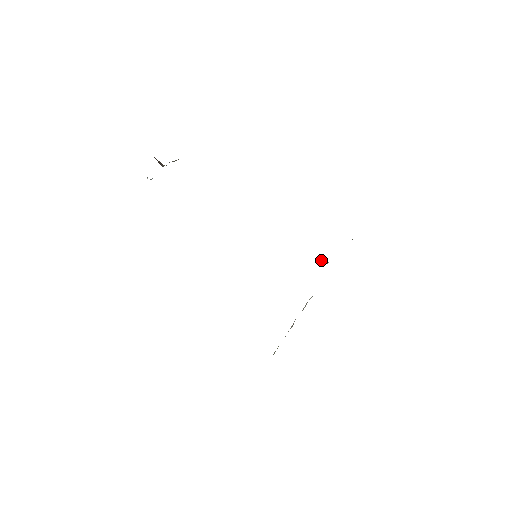
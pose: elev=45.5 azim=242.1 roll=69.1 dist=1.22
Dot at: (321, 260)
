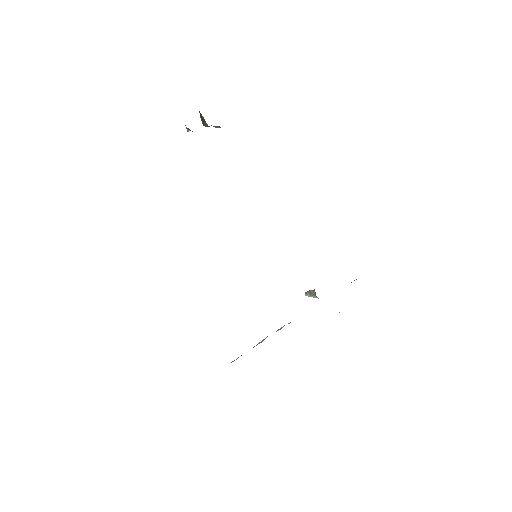
Dot at: (311, 292)
